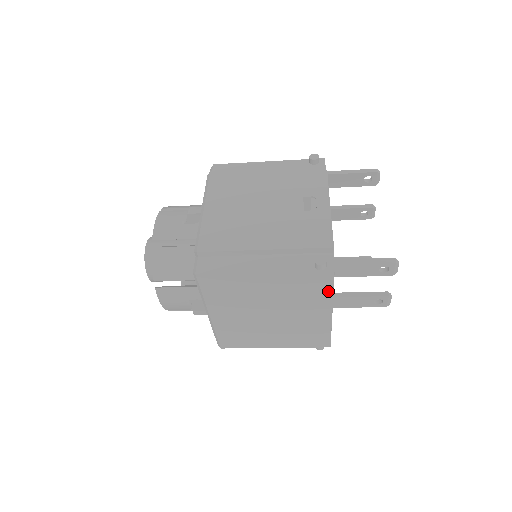
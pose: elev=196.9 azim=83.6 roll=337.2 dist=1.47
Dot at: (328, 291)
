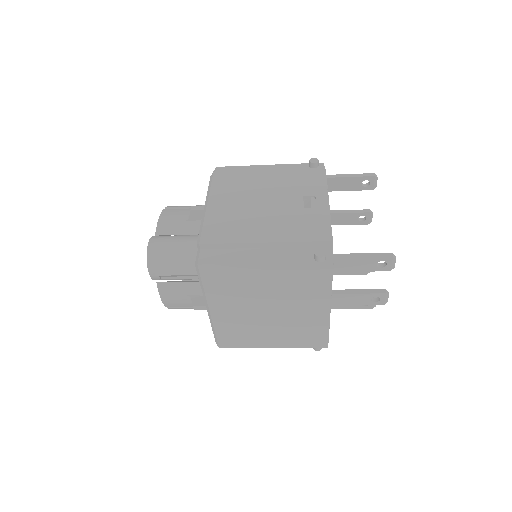
Dot at: (327, 285)
